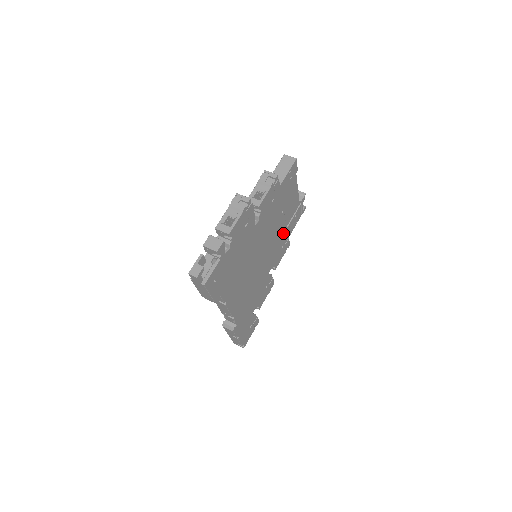
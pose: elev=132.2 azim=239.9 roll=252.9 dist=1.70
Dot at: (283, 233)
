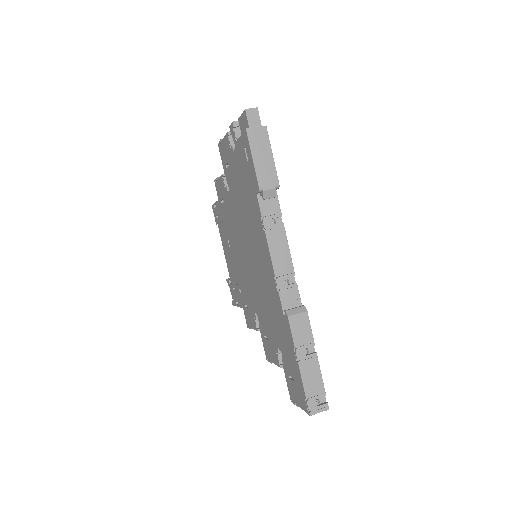
Dot at: occluded
